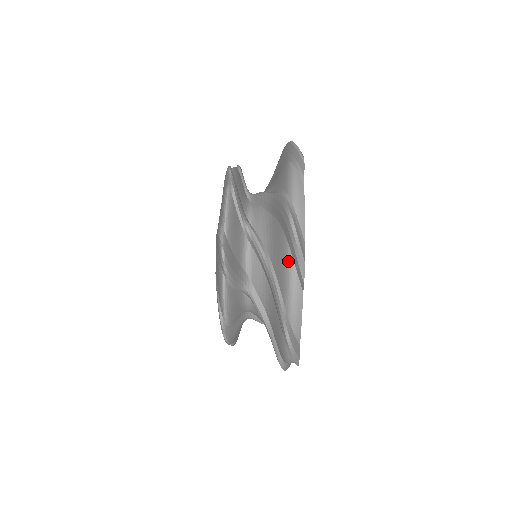
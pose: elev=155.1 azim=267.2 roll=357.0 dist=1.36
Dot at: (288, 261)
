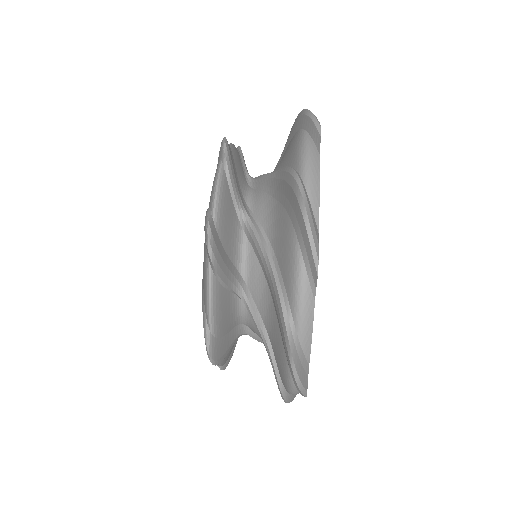
Dot at: (288, 377)
